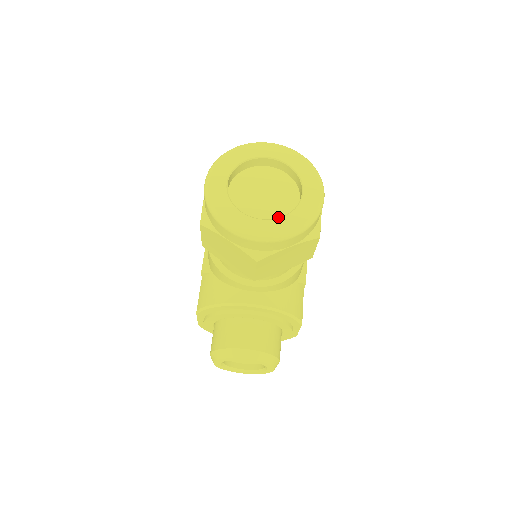
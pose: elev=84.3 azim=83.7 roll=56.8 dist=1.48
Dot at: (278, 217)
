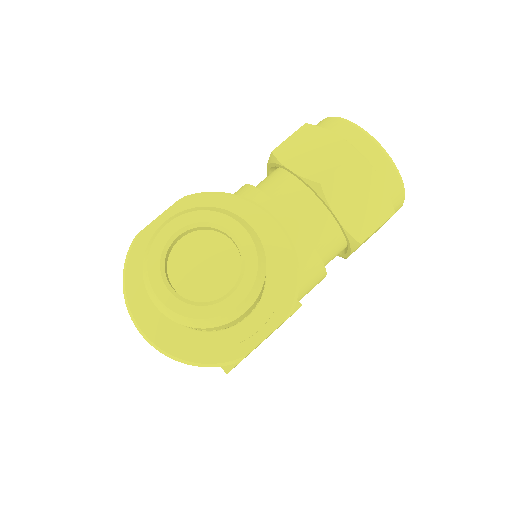
Dot at: occluded
